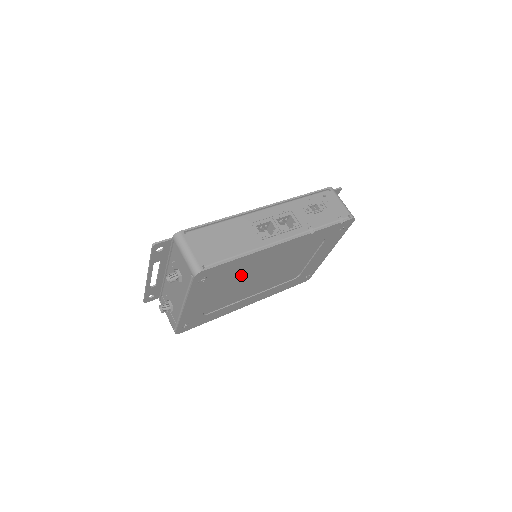
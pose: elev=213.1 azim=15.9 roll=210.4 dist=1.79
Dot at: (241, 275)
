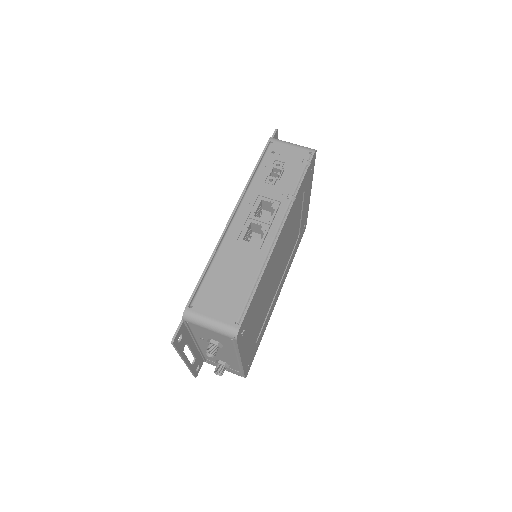
Dot at: (264, 290)
